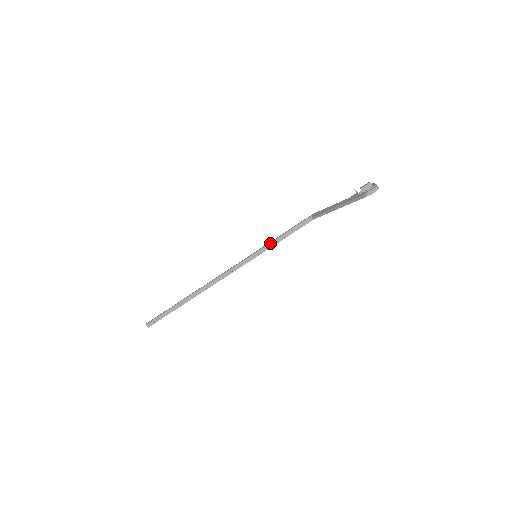
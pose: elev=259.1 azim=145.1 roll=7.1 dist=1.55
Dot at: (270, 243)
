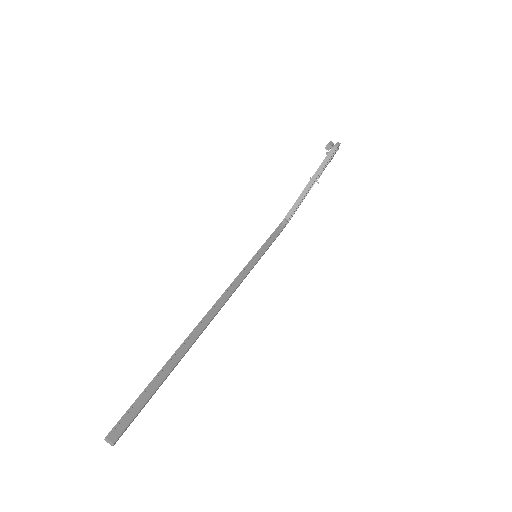
Dot at: (259, 250)
